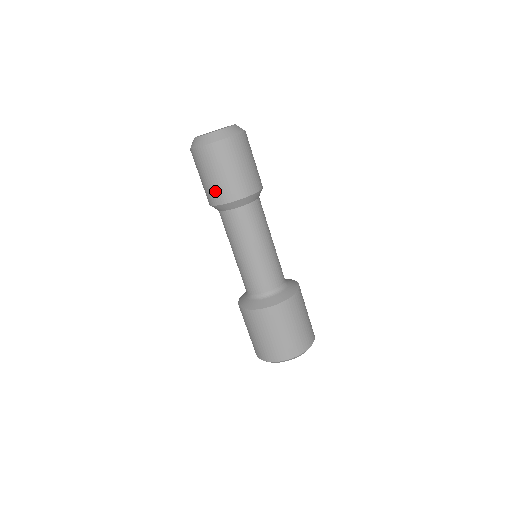
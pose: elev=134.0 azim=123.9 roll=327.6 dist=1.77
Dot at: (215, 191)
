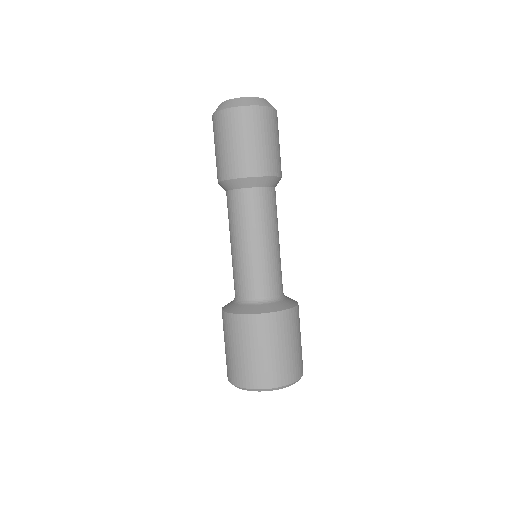
Dot at: (216, 166)
